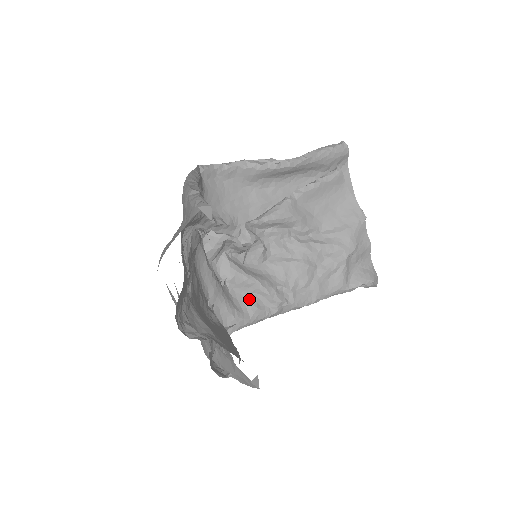
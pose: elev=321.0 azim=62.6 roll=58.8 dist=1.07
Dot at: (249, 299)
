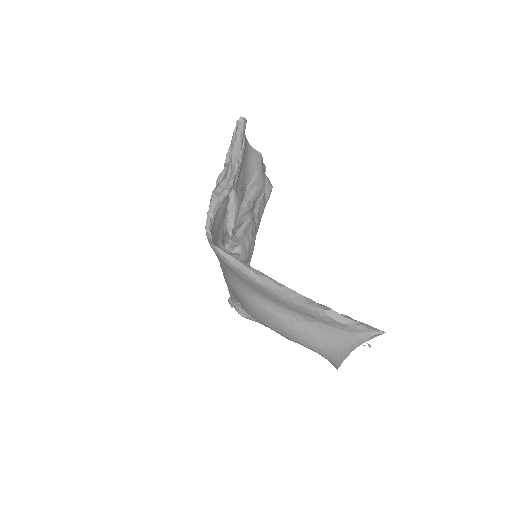
Dot at: occluded
